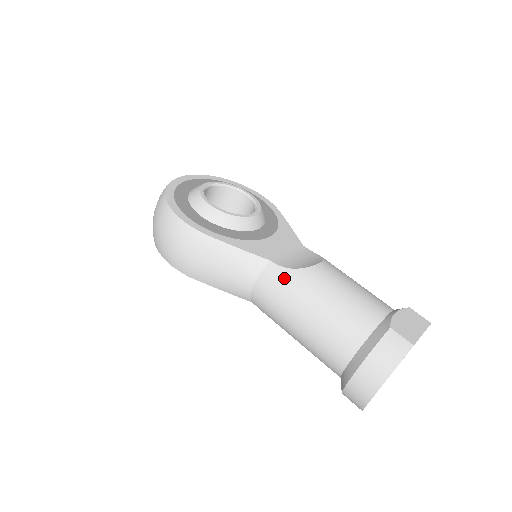
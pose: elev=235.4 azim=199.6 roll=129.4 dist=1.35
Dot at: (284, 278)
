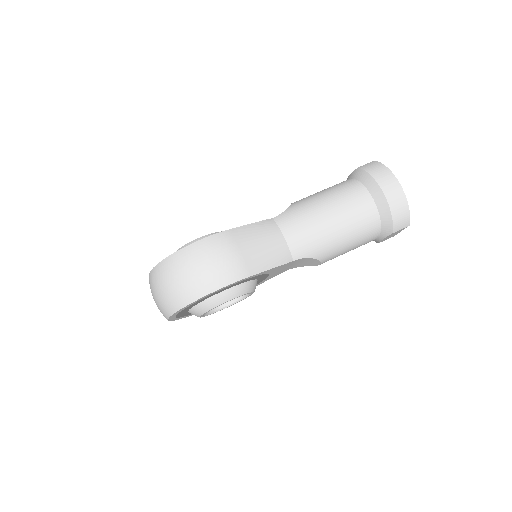
Dot at: (291, 213)
